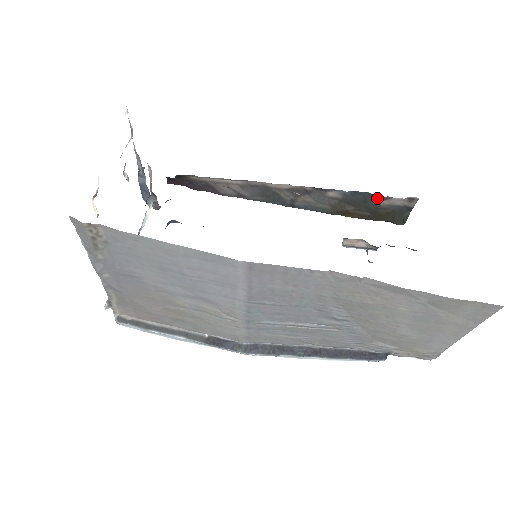
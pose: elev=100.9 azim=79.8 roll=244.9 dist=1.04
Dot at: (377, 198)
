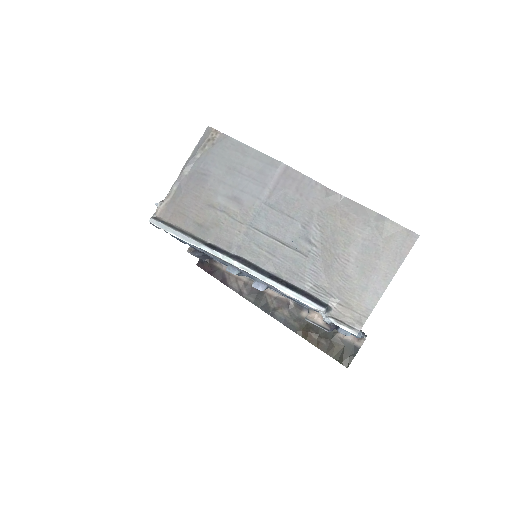
Dot at: occluded
